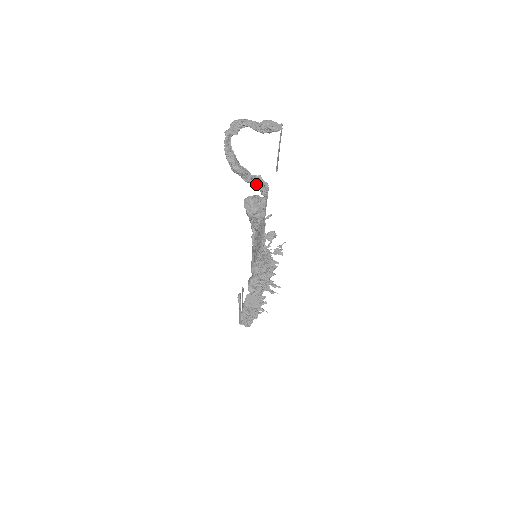
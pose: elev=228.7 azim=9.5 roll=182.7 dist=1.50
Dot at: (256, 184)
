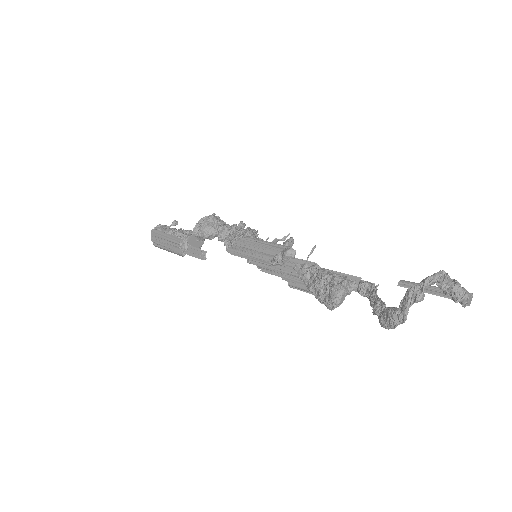
Dot at: (372, 300)
